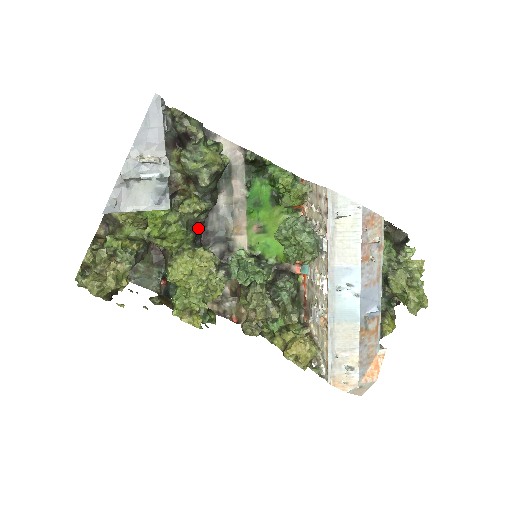
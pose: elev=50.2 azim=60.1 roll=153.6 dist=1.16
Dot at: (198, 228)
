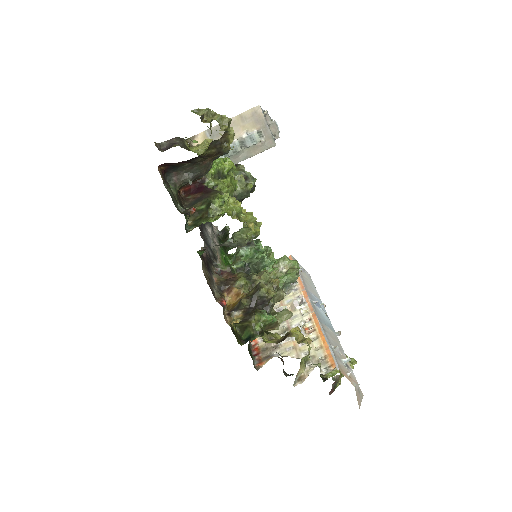
Dot at: occluded
